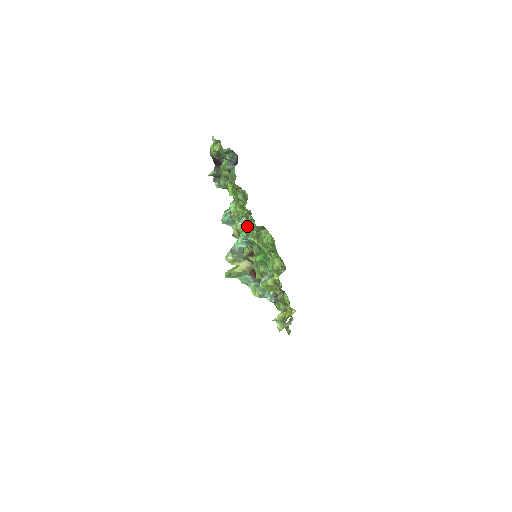
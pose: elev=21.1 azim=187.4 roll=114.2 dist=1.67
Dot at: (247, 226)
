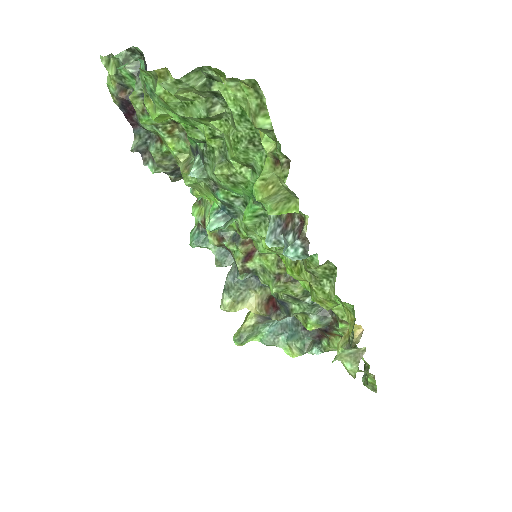
Dot at: (205, 165)
